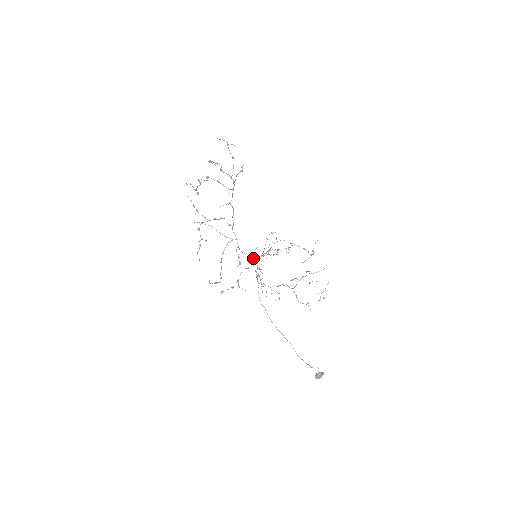
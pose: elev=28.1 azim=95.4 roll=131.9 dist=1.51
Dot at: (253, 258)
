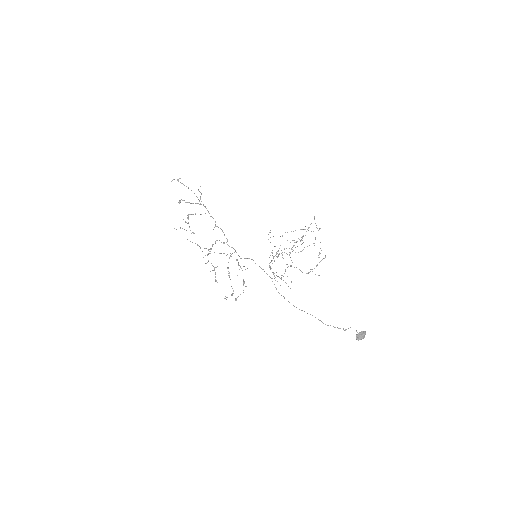
Dot at: occluded
